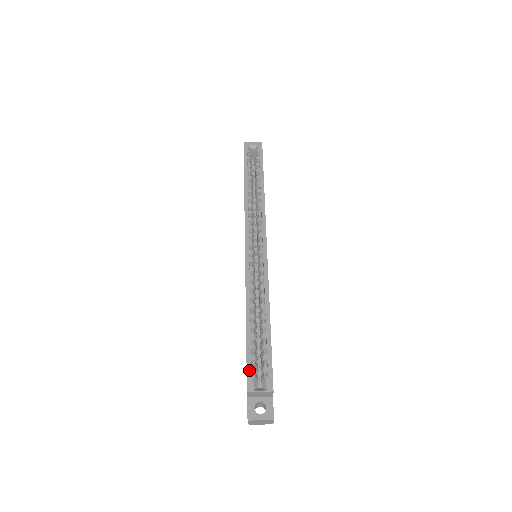
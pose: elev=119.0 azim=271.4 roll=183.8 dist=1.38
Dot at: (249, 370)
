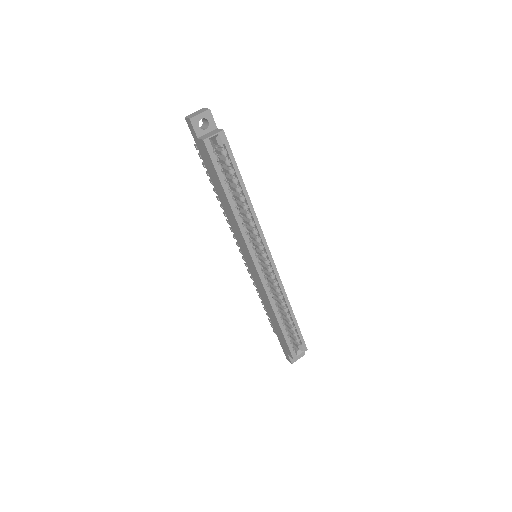
Dot at: (291, 348)
